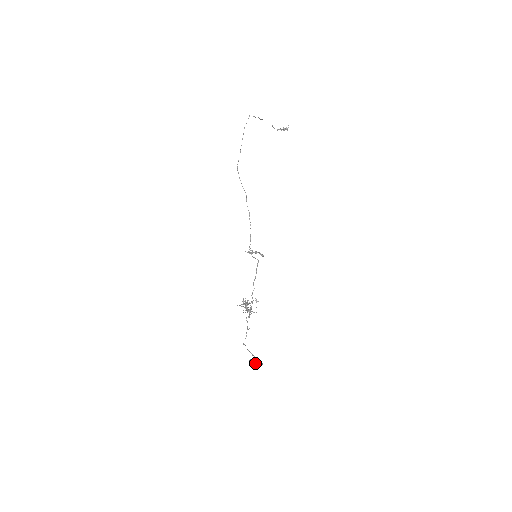
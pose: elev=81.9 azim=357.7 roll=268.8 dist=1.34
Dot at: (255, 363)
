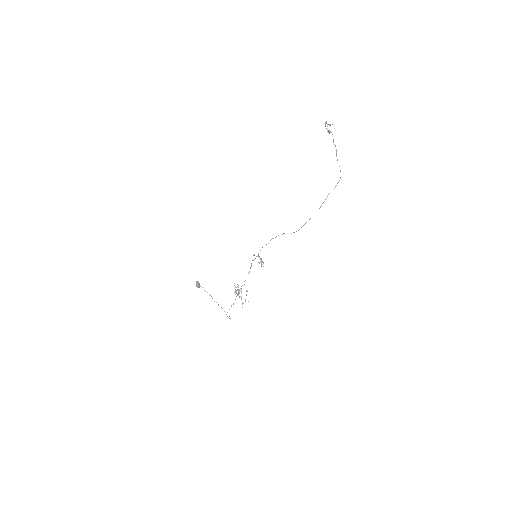
Dot at: (199, 285)
